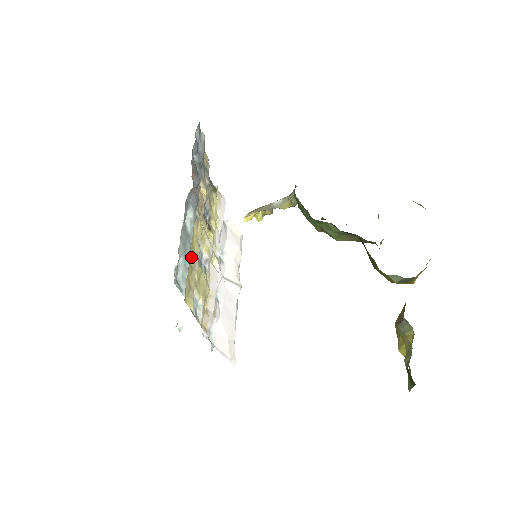
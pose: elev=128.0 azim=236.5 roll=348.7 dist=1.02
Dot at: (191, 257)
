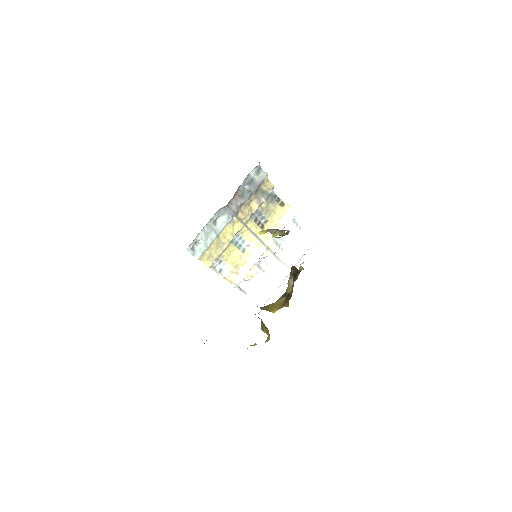
Dot at: (220, 241)
